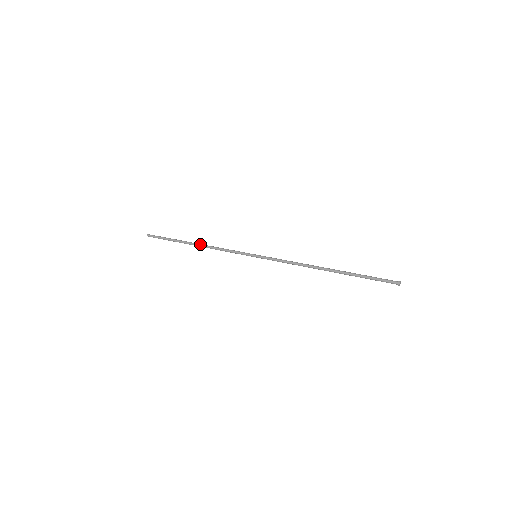
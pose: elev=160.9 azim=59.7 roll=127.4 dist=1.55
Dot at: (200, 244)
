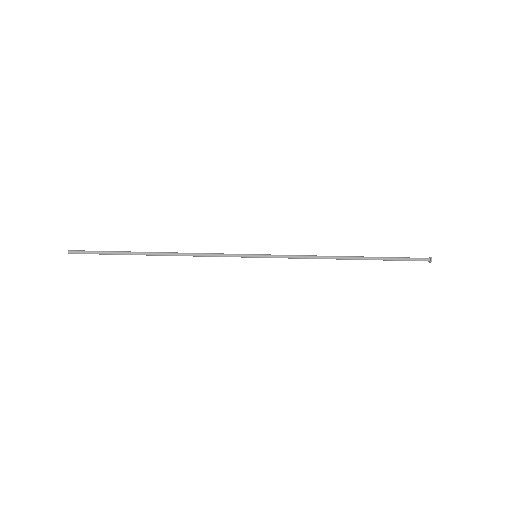
Dot at: (168, 252)
